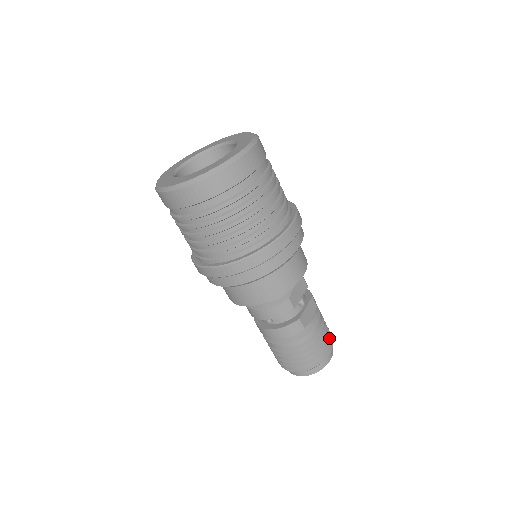
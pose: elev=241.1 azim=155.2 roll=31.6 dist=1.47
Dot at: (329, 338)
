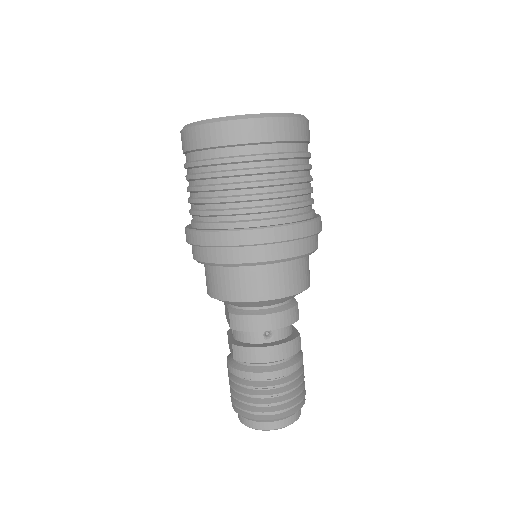
Dot at: occluded
